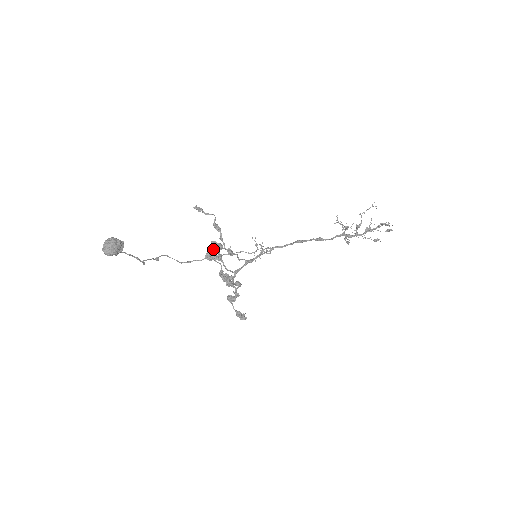
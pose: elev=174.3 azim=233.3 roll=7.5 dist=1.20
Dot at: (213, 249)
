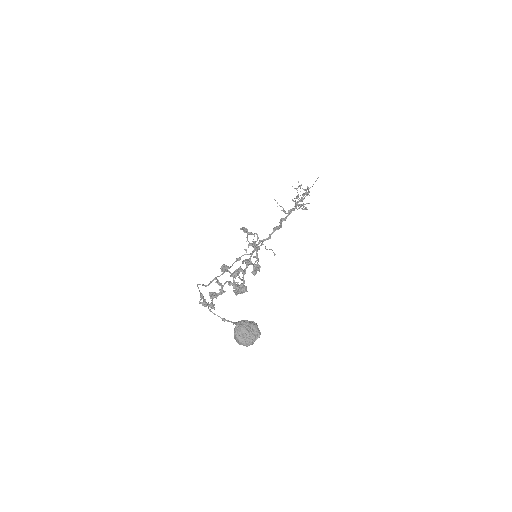
Dot at: (252, 271)
